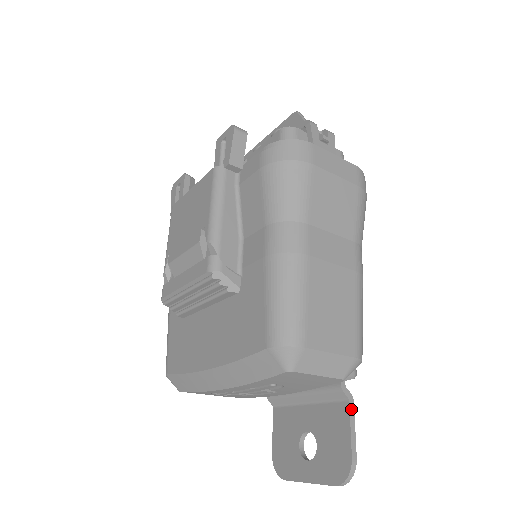
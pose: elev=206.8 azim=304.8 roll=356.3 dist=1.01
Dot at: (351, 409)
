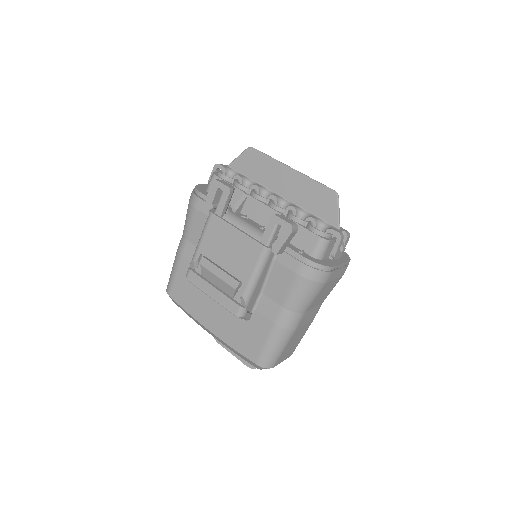
Dot at: occluded
